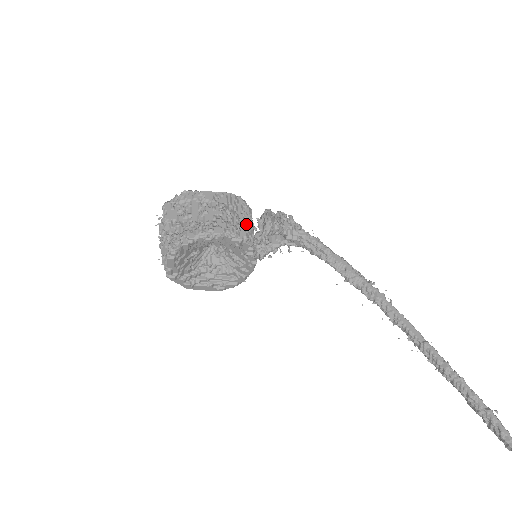
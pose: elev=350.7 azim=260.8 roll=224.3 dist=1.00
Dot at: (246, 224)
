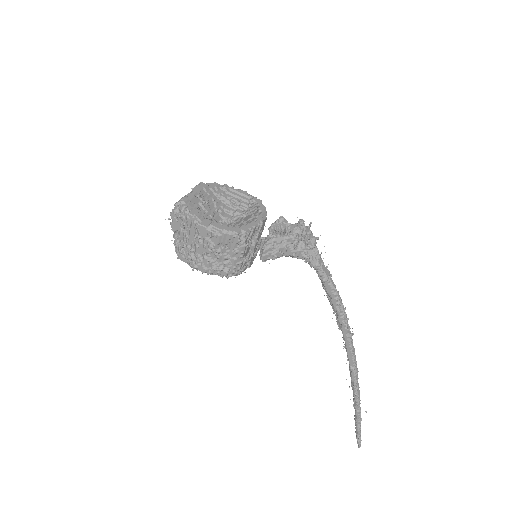
Dot at: (233, 262)
